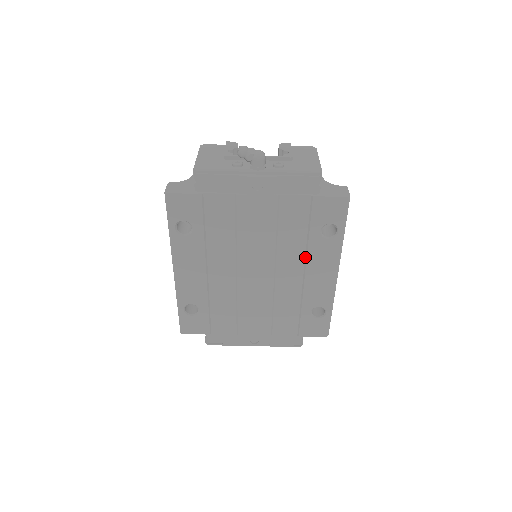
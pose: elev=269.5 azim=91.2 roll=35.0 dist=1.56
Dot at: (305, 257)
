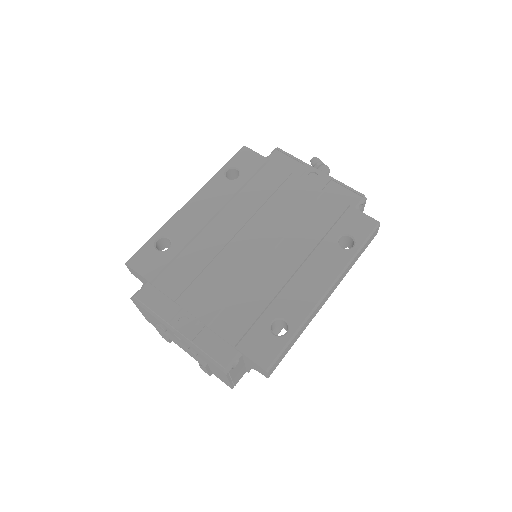
Dot at: (309, 255)
